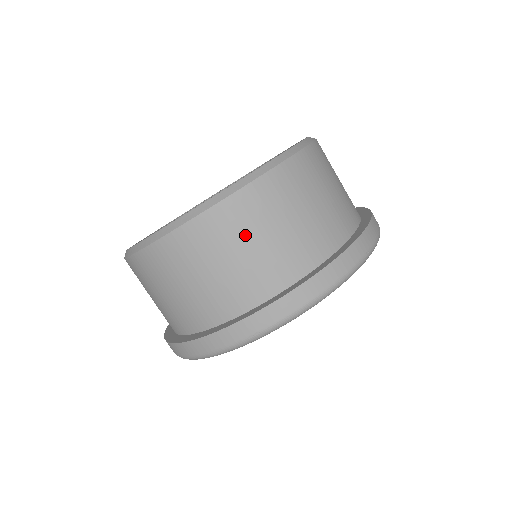
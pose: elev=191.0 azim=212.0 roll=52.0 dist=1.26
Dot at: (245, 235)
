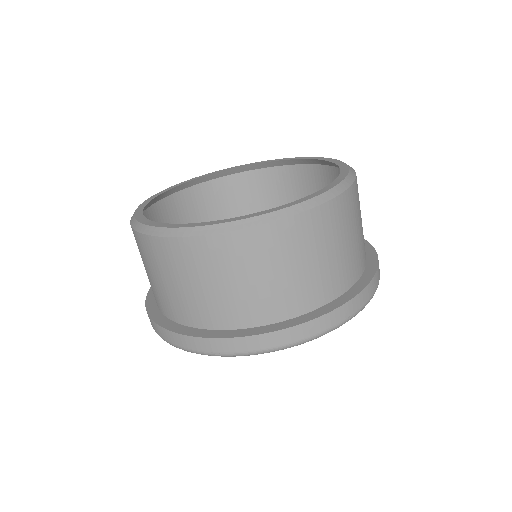
Dot at: (239, 269)
